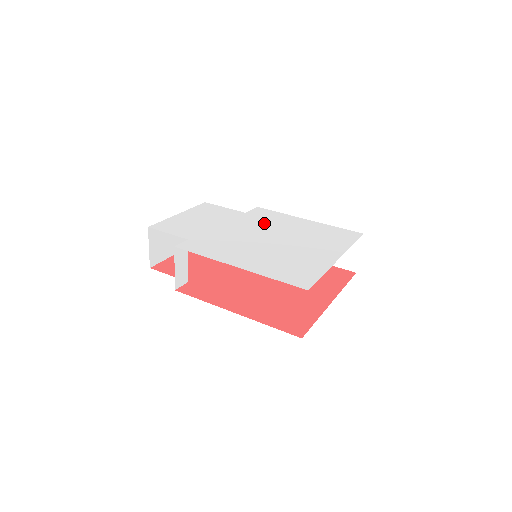
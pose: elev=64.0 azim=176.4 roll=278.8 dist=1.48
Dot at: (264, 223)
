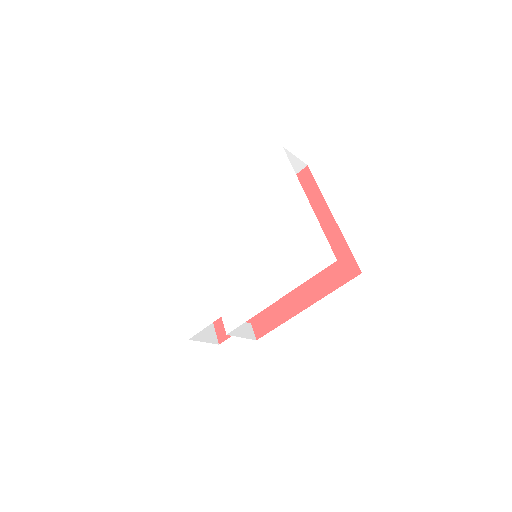
Dot at: (226, 231)
